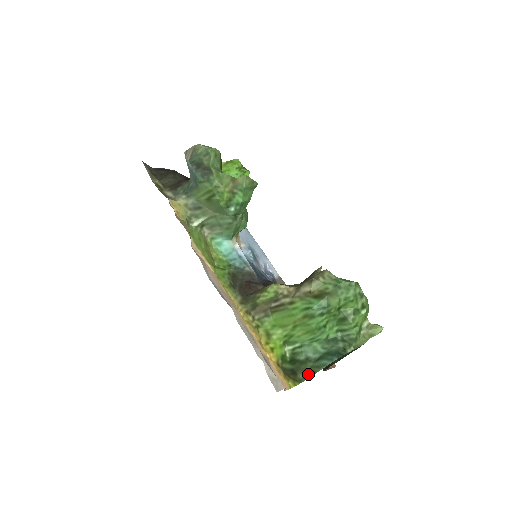
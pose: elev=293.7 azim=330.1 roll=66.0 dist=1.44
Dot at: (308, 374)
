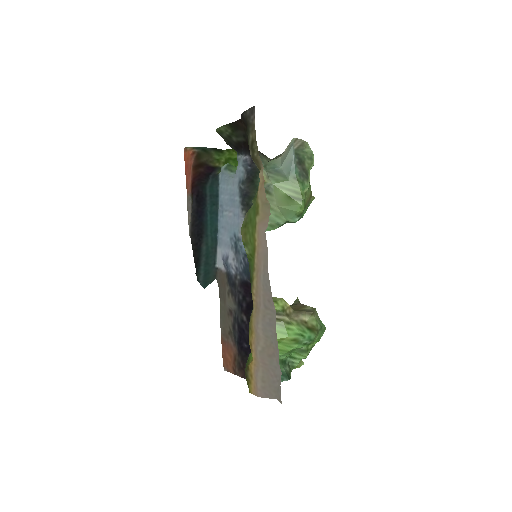
Dot at: occluded
